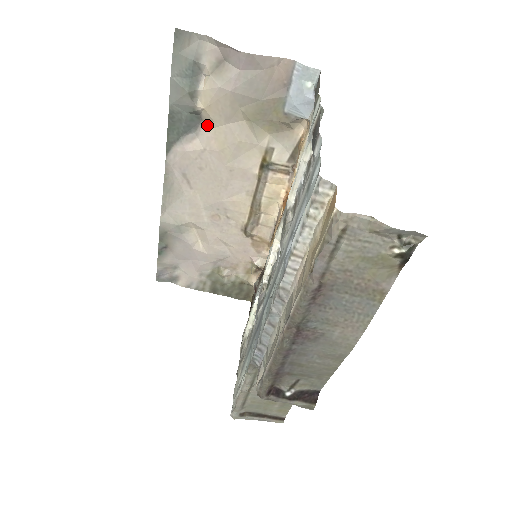
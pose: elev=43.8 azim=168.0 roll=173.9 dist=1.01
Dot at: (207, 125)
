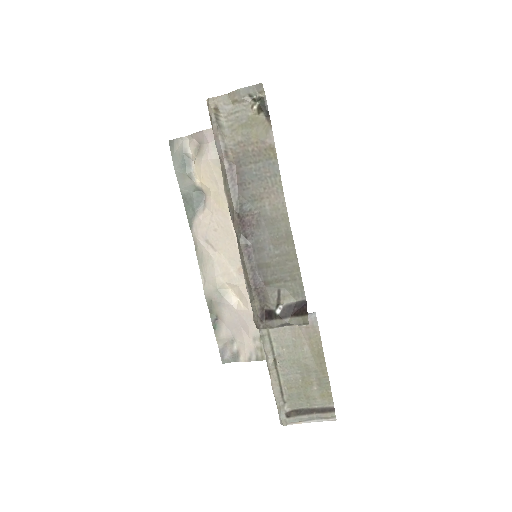
Dot at: (208, 195)
